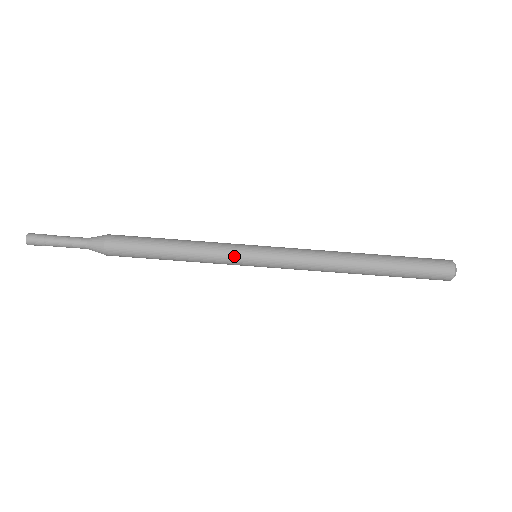
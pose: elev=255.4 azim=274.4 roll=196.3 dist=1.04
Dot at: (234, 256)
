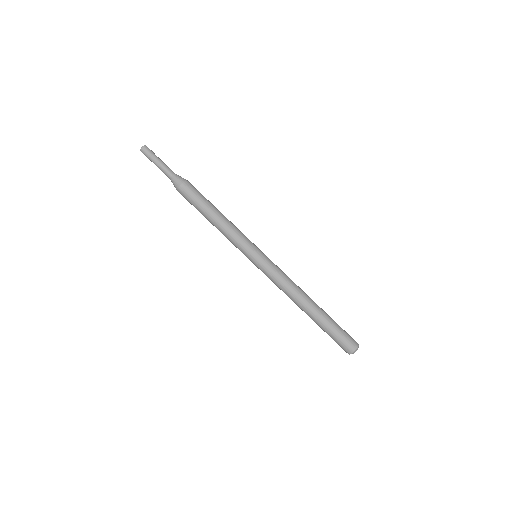
Dot at: (246, 245)
